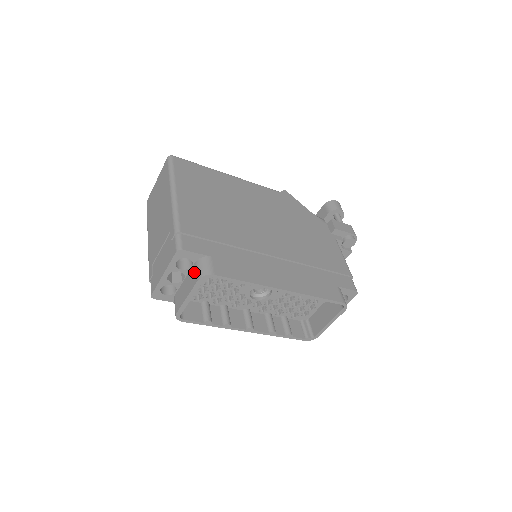
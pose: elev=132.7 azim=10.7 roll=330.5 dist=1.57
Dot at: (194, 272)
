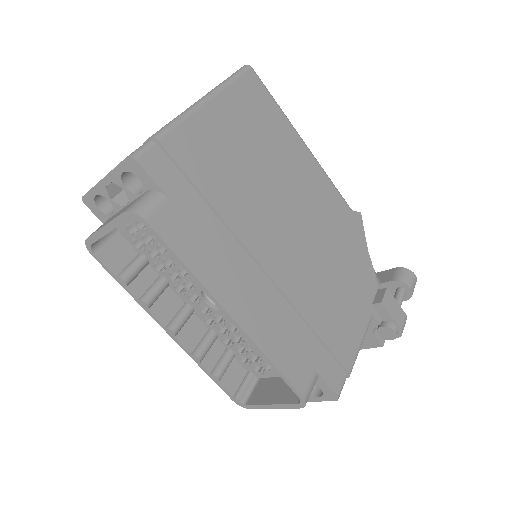
Dot at: occluded
